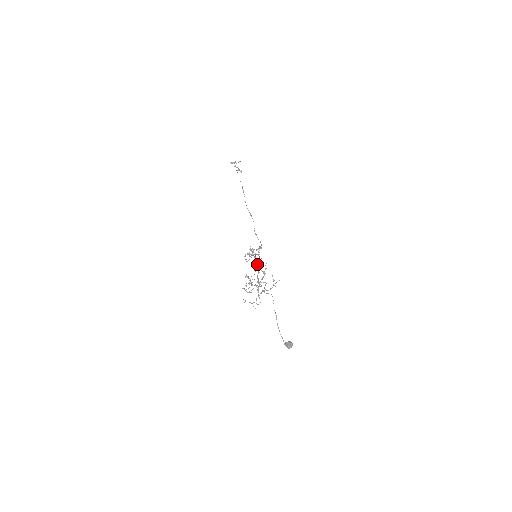
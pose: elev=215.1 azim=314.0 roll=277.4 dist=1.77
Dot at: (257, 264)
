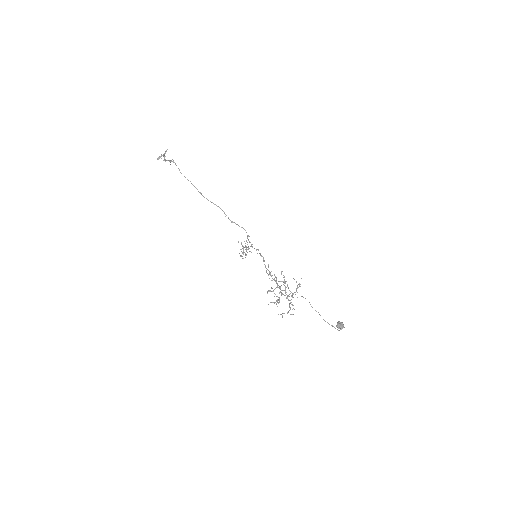
Dot at: (271, 275)
